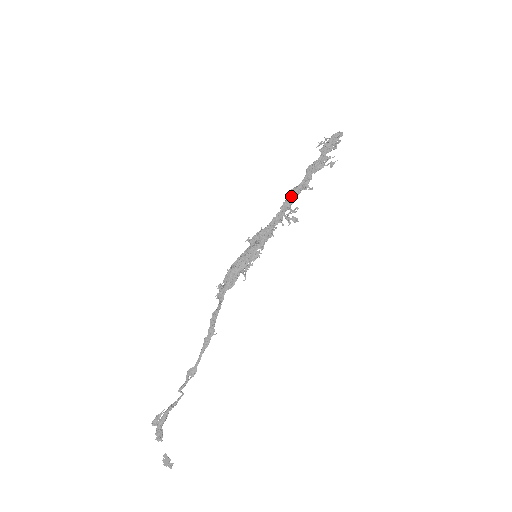
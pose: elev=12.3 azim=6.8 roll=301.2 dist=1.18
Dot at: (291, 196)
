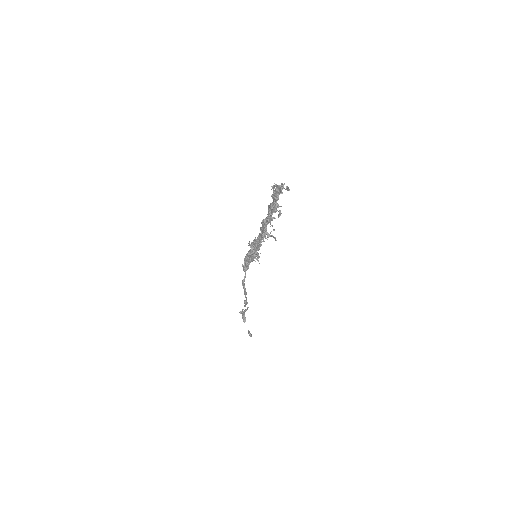
Dot at: (263, 225)
